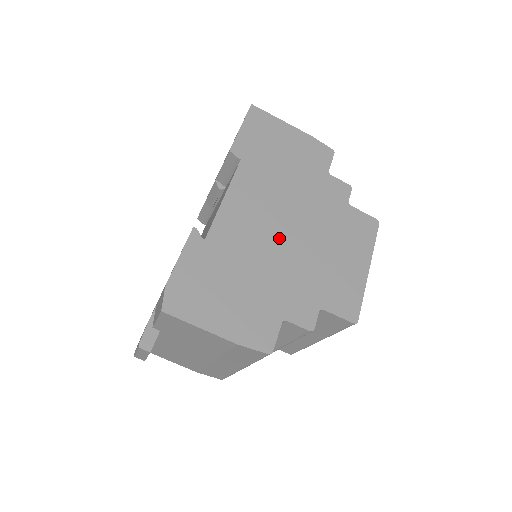
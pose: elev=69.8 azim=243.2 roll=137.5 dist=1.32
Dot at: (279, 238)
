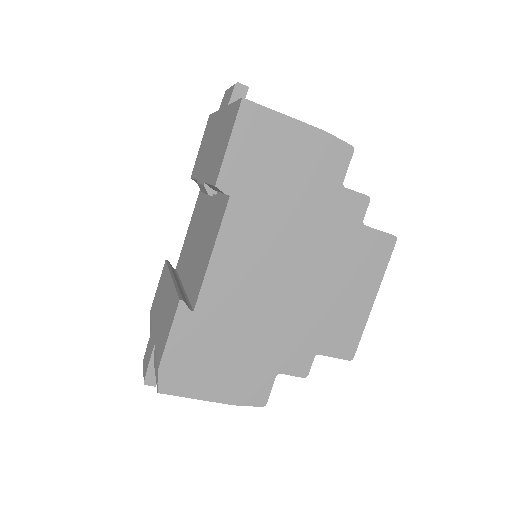
Dot at: (276, 289)
